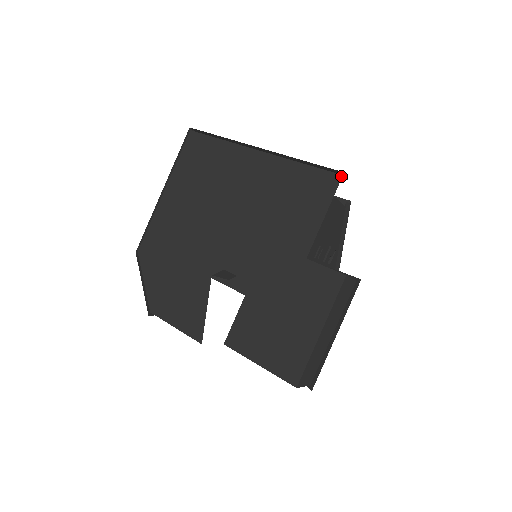
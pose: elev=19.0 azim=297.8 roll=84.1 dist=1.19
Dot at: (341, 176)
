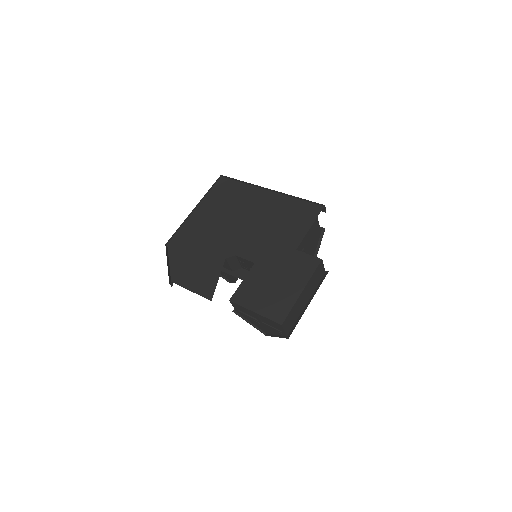
Dot at: (323, 207)
